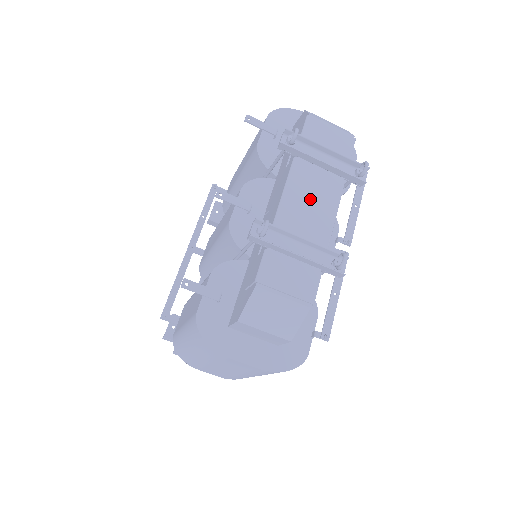
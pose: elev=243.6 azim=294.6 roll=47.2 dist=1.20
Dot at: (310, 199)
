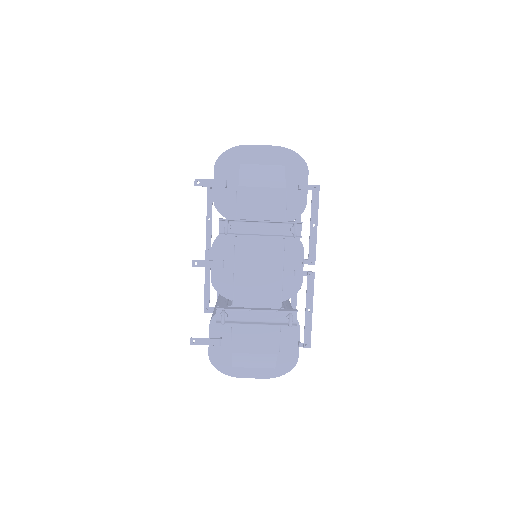
Dot at: (257, 269)
